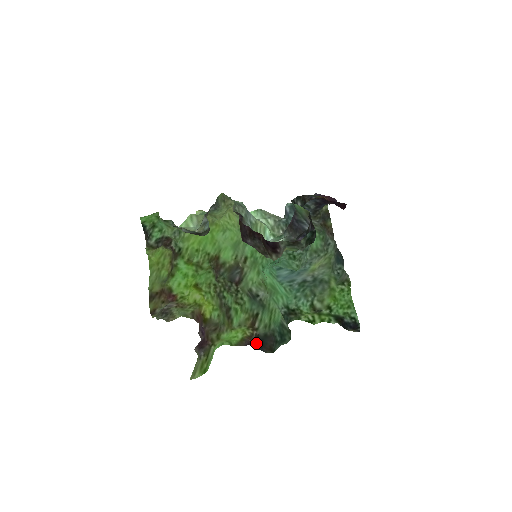
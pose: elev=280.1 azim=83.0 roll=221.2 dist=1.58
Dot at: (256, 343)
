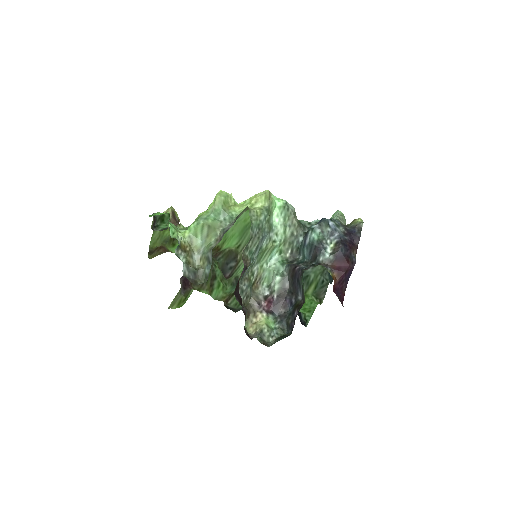
Dot at: occluded
